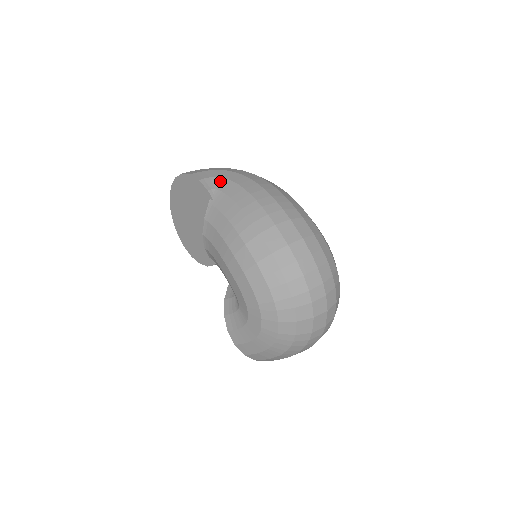
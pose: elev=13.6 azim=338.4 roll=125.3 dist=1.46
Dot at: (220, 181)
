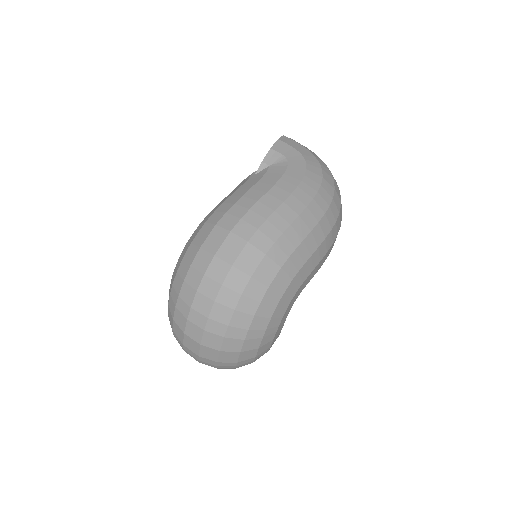
Dot at: (282, 164)
